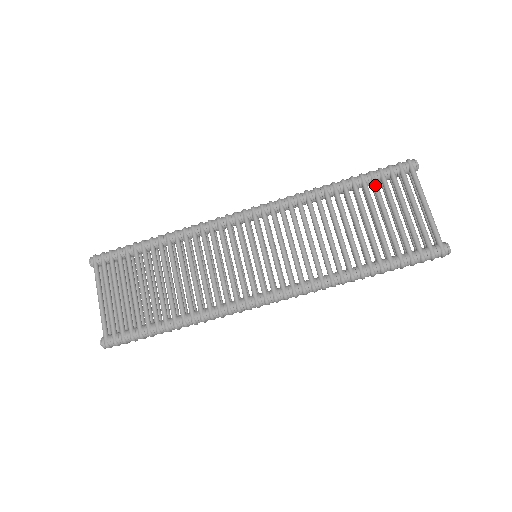
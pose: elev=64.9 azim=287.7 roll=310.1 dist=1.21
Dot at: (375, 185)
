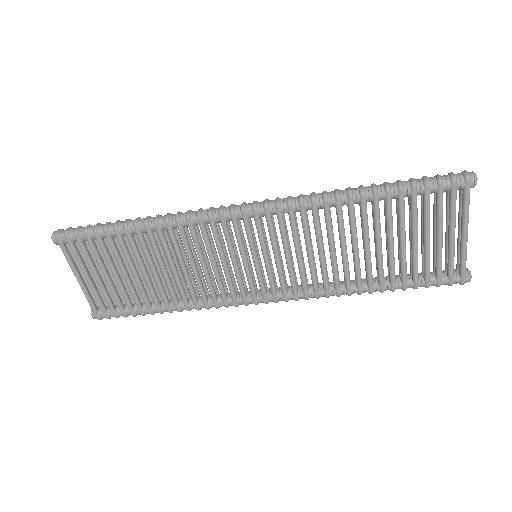
Dot at: (414, 204)
